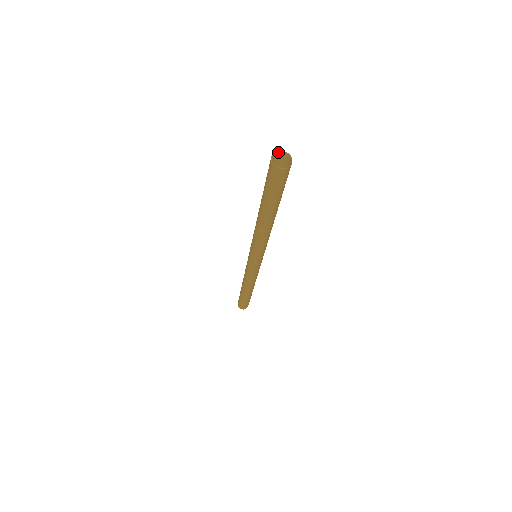
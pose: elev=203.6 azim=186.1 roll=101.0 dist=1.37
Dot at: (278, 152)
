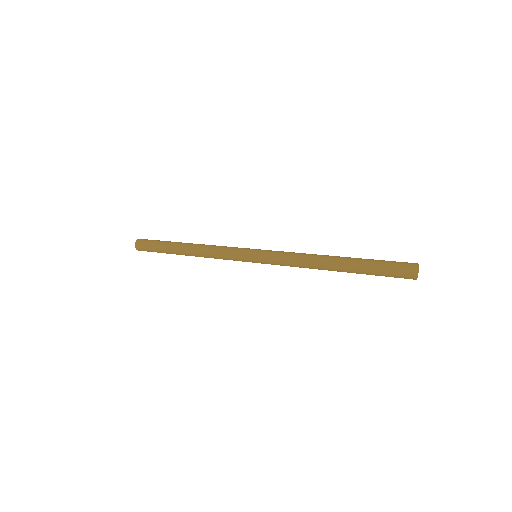
Dot at: (416, 265)
